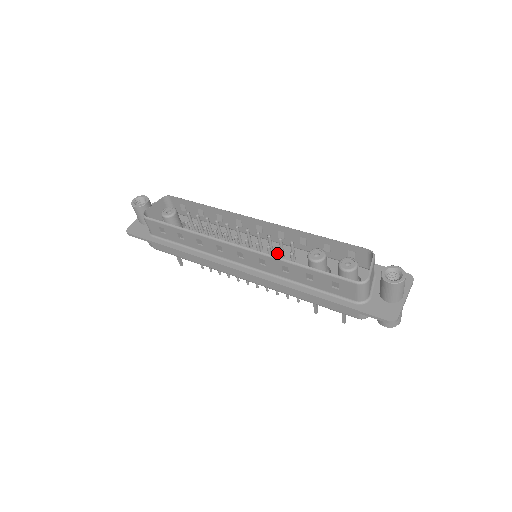
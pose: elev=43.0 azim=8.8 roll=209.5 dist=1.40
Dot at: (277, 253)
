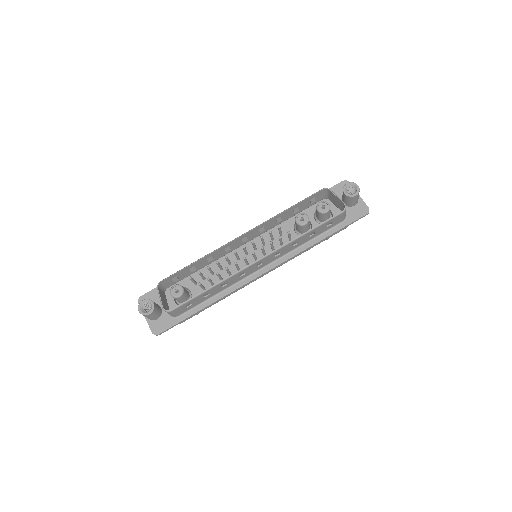
Dot at: (267, 241)
